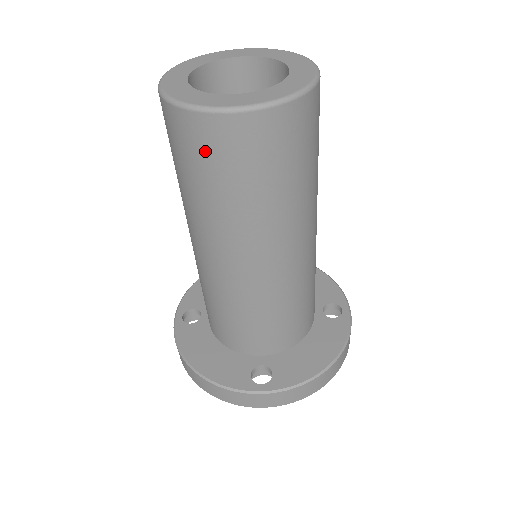
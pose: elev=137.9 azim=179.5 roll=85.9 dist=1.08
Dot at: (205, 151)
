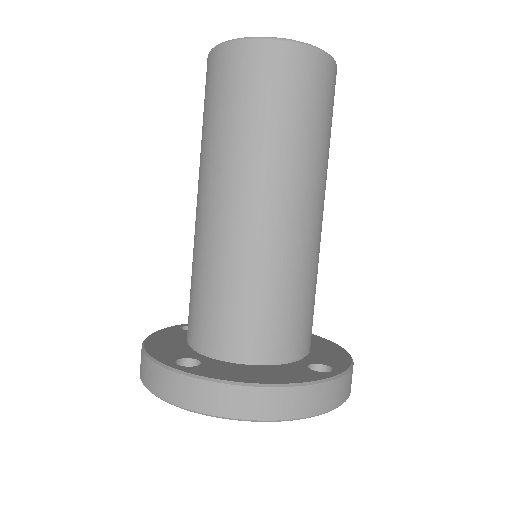
Dot at: (210, 83)
